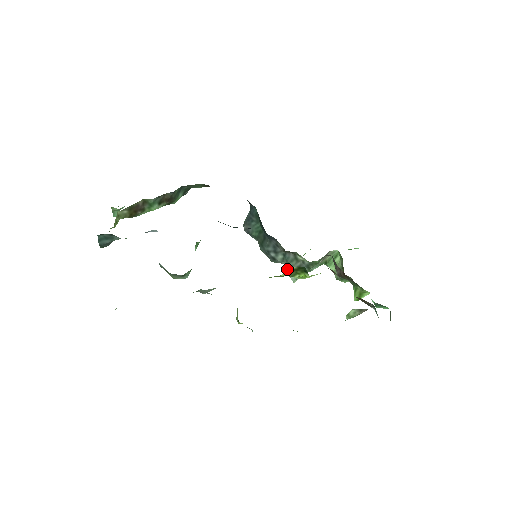
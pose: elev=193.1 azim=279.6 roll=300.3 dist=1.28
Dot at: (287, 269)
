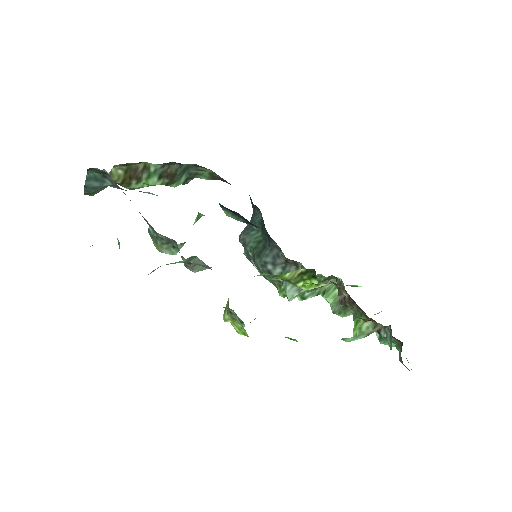
Dot at: (283, 285)
